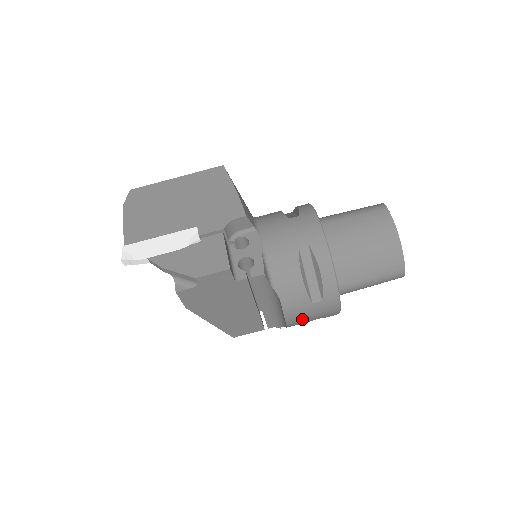
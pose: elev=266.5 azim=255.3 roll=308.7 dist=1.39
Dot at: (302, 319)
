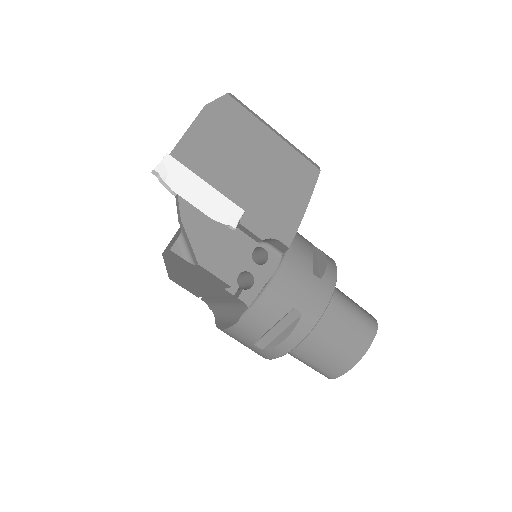
Dot at: occluded
